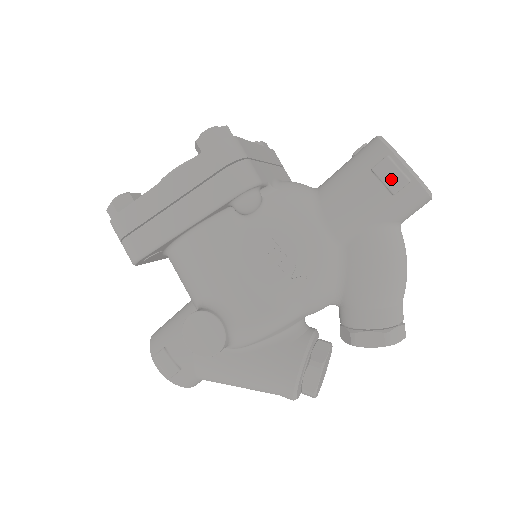
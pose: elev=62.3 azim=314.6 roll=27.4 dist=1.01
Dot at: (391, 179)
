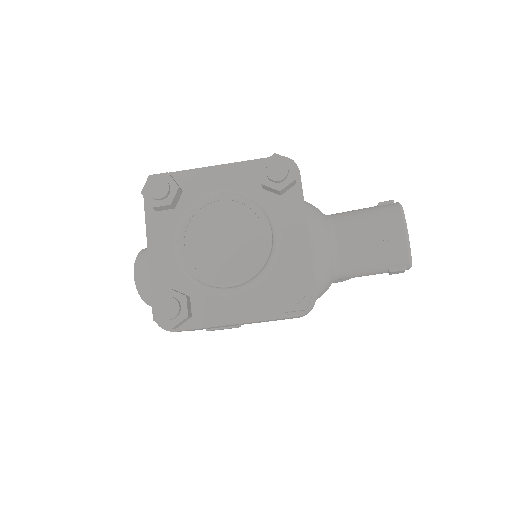
Dot at: (396, 273)
